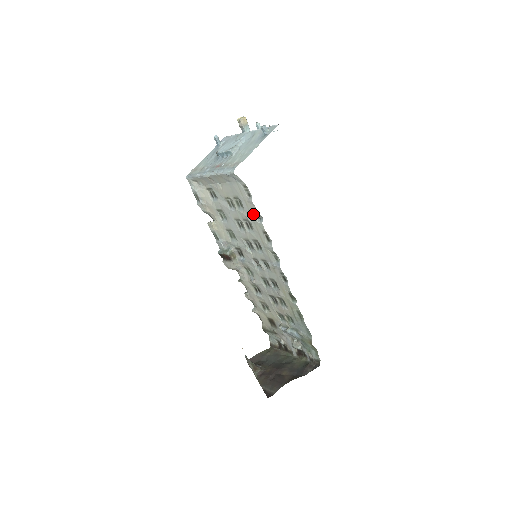
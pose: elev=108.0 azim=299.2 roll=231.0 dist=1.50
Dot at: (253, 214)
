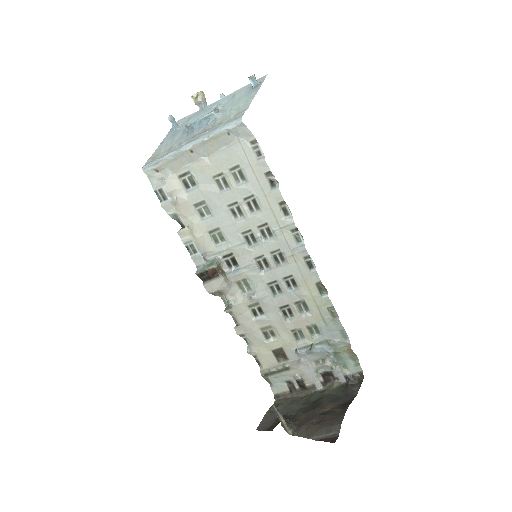
Dot at: (264, 181)
